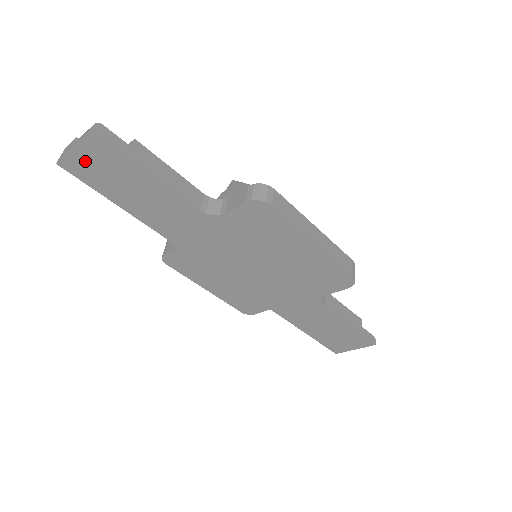
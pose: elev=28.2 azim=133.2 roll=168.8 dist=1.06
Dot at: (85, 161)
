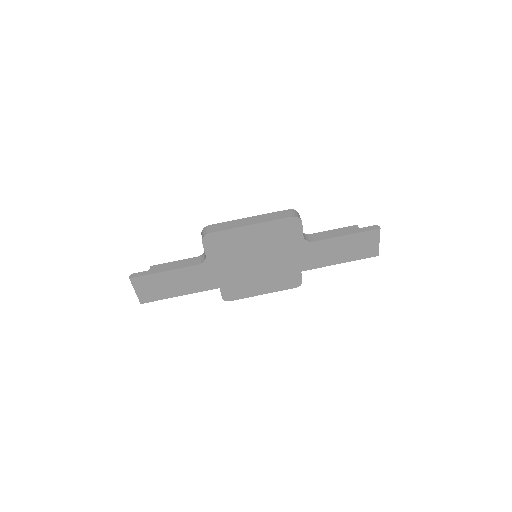
Dot at: (145, 292)
